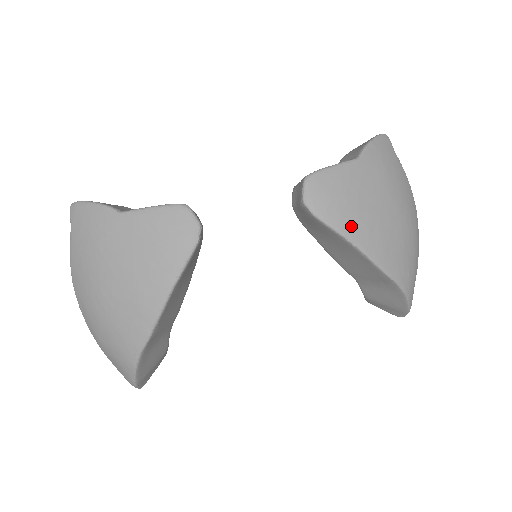
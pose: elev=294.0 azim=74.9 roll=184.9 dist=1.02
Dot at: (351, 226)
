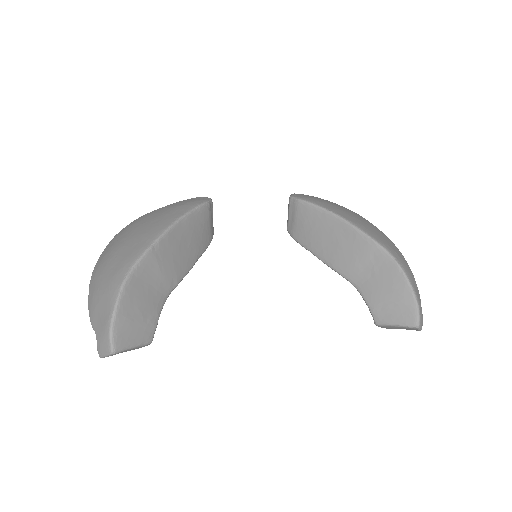
Dot at: (329, 207)
